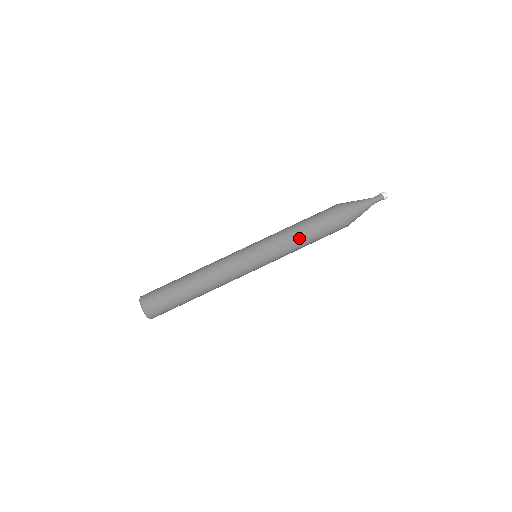
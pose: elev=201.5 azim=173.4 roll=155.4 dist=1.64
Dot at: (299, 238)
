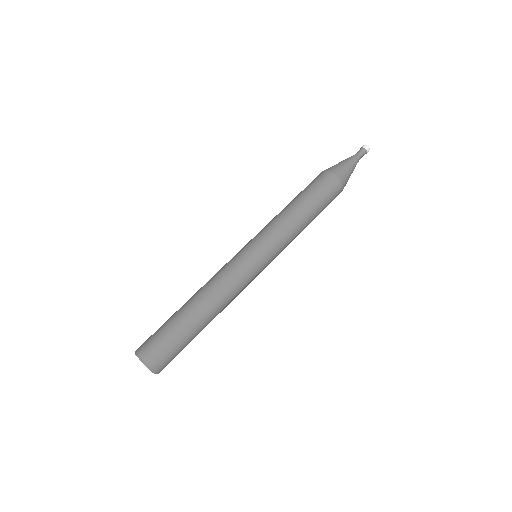
Dot at: (290, 212)
